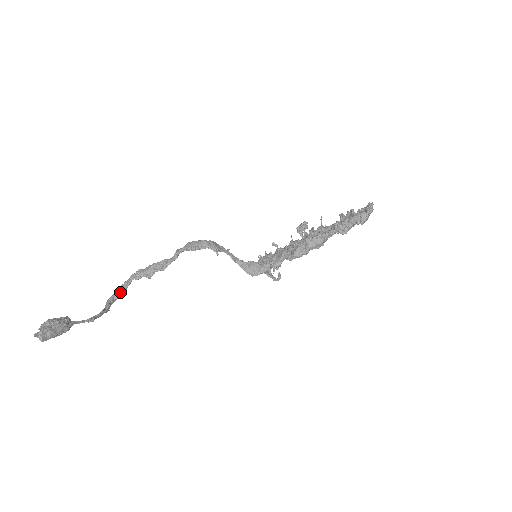
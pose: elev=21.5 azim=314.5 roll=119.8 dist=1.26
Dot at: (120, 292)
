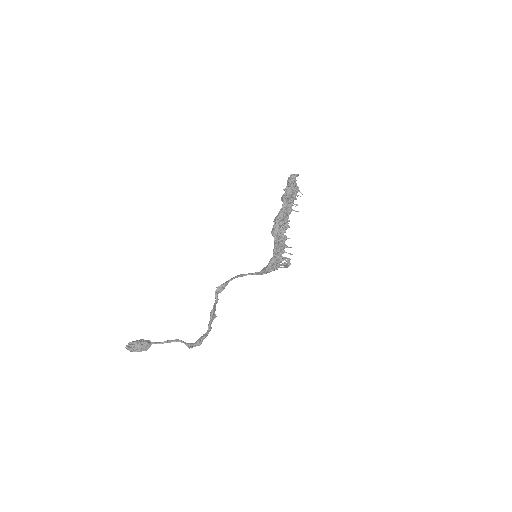
Dot at: (200, 339)
